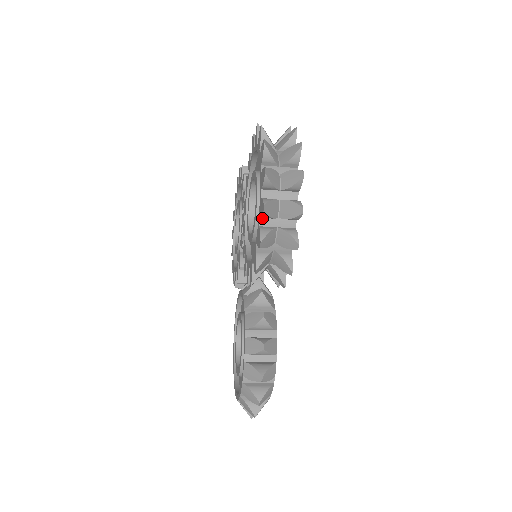
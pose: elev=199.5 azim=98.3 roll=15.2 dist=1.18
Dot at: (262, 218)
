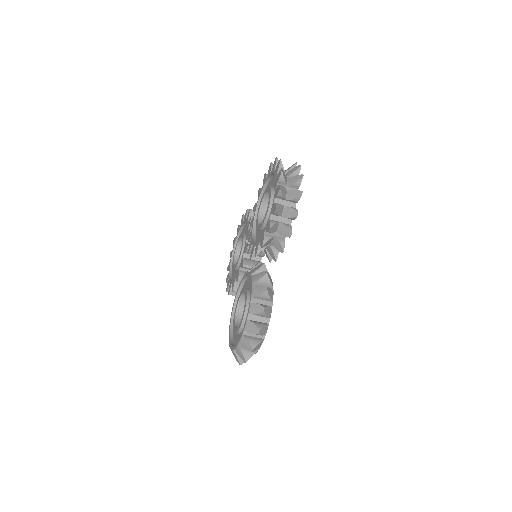
Dot at: (276, 198)
